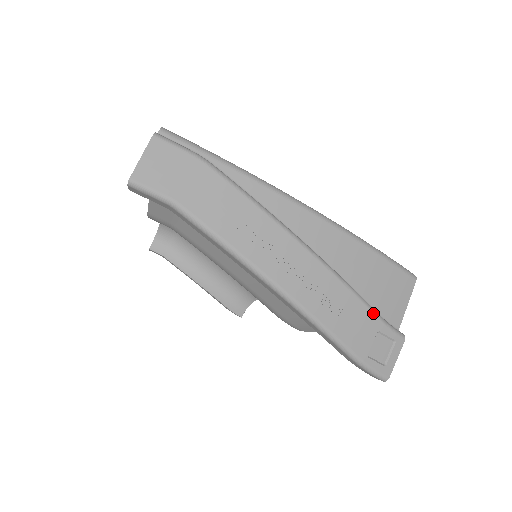
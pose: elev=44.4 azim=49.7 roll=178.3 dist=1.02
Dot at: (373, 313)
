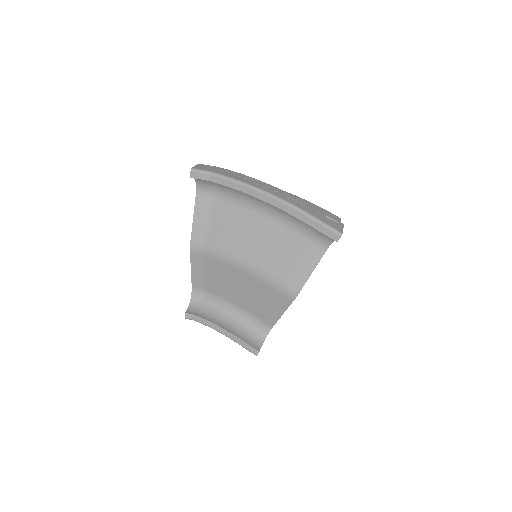
Dot at: (319, 210)
